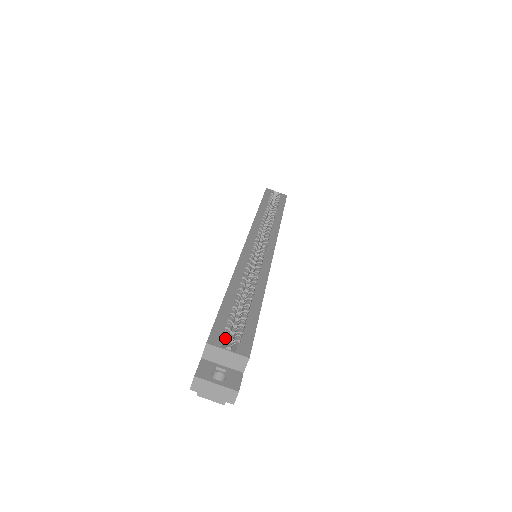
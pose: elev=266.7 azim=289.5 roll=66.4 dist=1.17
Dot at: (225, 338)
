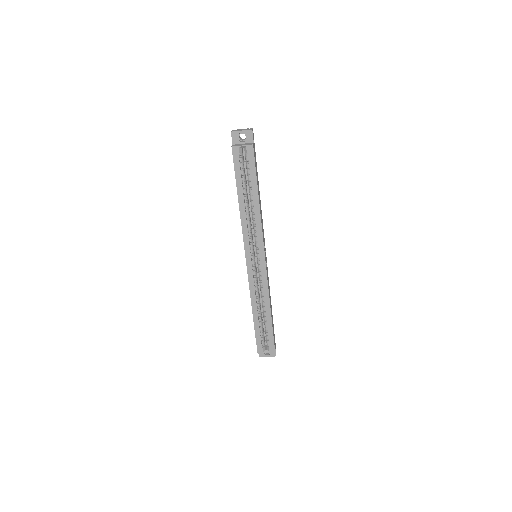
Dot at: (263, 344)
